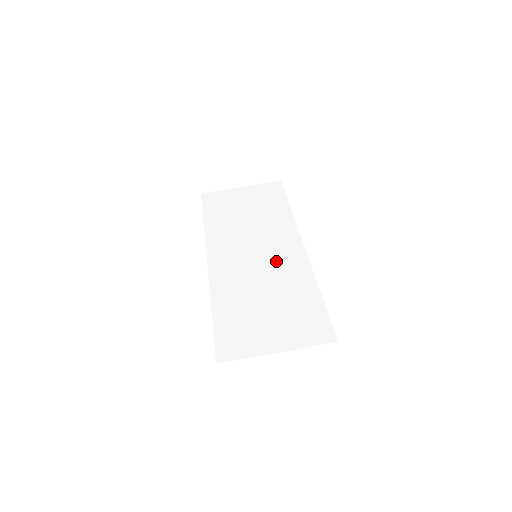
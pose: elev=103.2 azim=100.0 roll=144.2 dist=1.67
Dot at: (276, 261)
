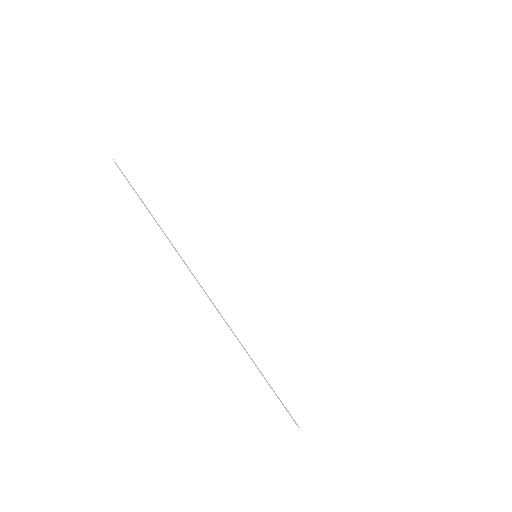
Dot at: (288, 261)
